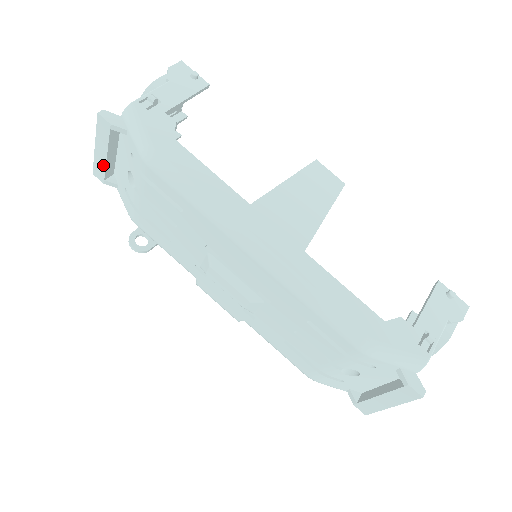
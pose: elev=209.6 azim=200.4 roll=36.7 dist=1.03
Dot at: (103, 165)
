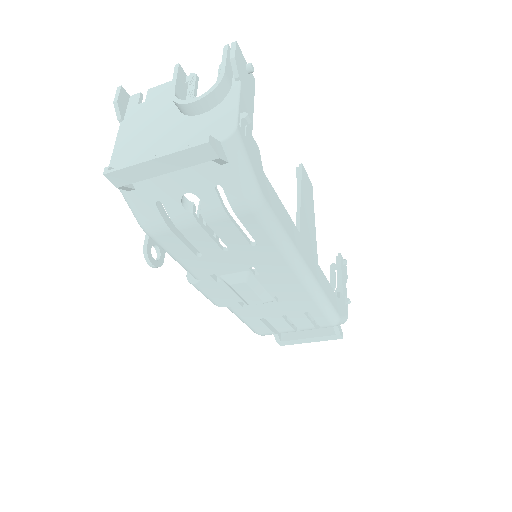
Dot at: (144, 176)
